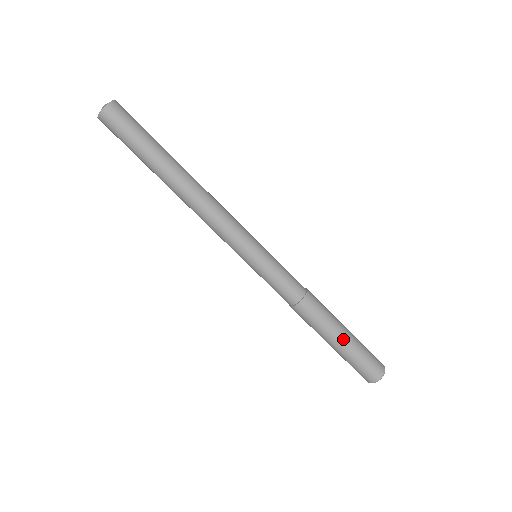
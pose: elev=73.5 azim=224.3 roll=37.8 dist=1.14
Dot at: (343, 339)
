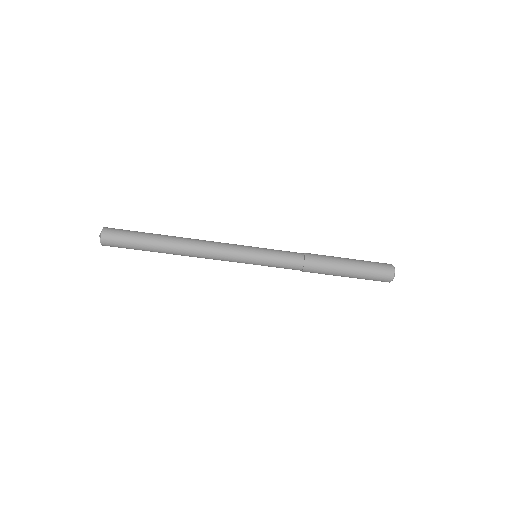
Dot at: (350, 266)
